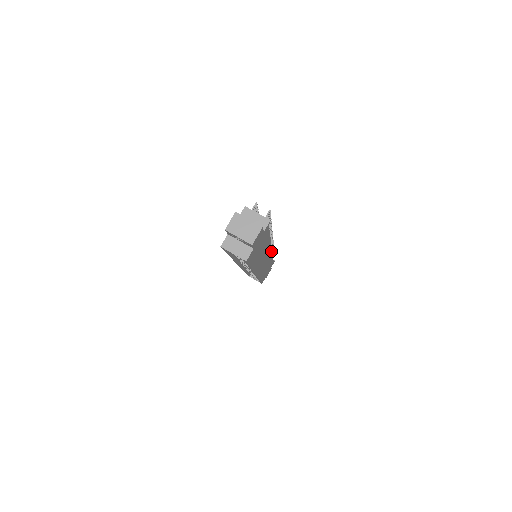
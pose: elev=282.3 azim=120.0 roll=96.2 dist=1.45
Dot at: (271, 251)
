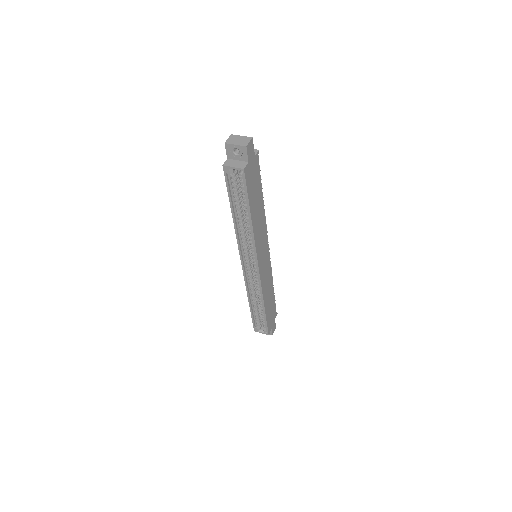
Dot at: (269, 255)
